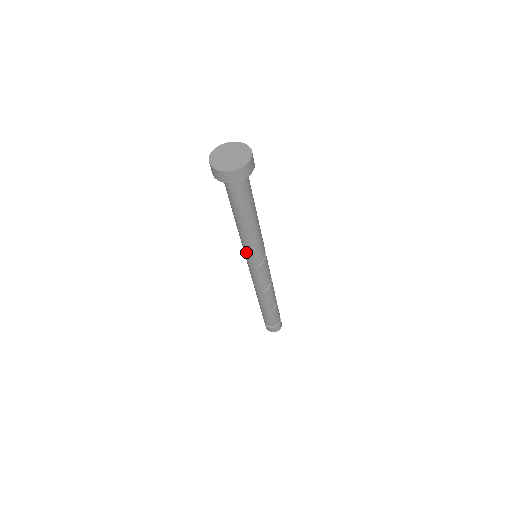
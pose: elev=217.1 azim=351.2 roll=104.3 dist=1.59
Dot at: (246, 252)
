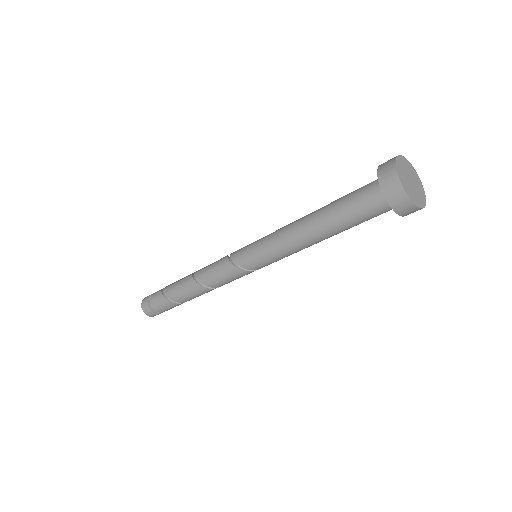
Dot at: (267, 254)
